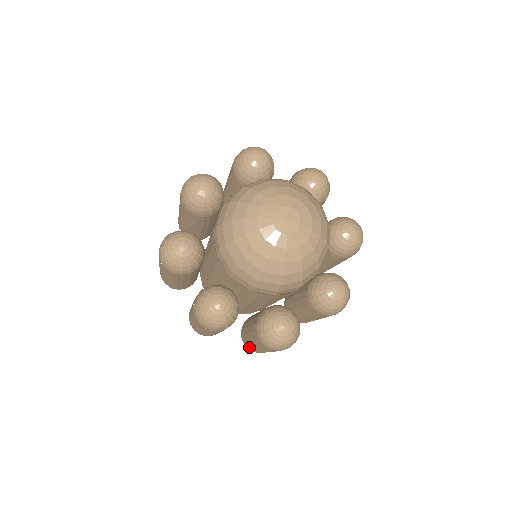
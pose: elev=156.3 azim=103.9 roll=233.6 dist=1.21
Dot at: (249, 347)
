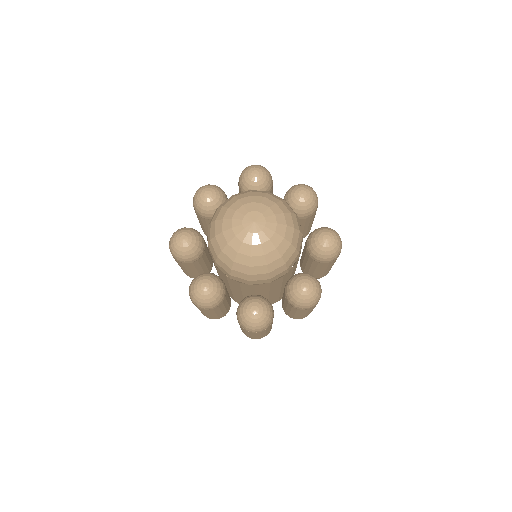
Dot at: (243, 332)
